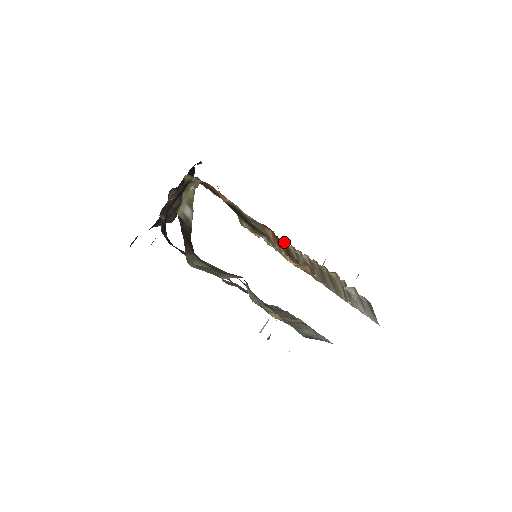
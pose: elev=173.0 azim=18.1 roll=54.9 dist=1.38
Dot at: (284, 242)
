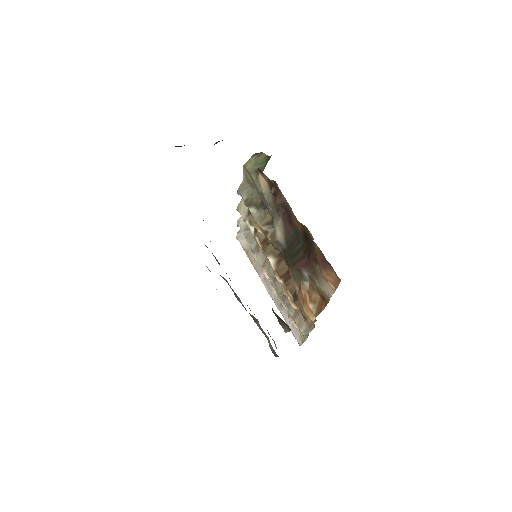
Dot at: occluded
